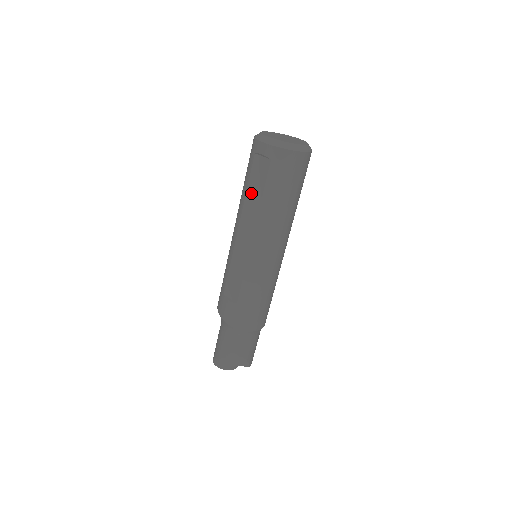
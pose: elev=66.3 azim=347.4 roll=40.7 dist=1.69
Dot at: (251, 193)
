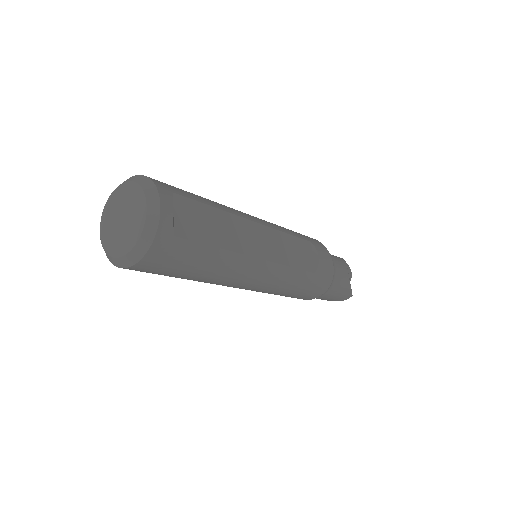
Dot at: occluded
